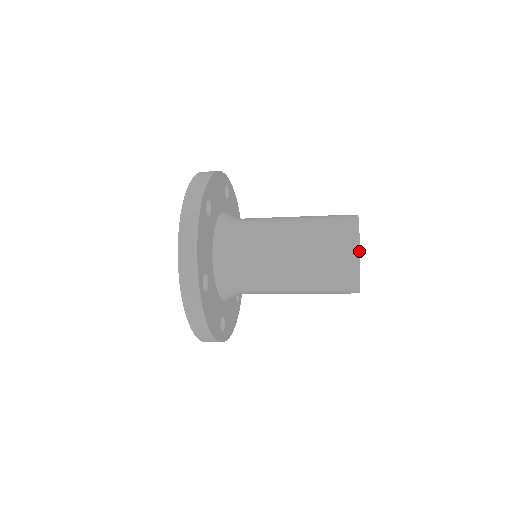
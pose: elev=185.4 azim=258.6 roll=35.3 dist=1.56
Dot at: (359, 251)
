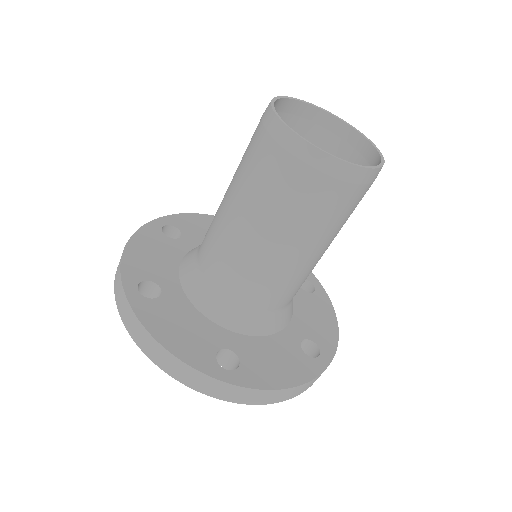
Dot at: (270, 106)
